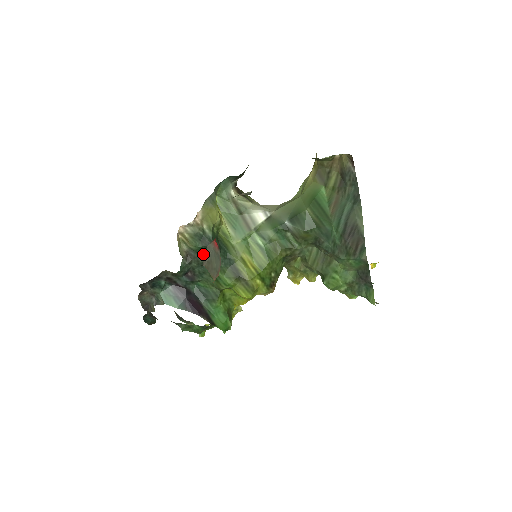
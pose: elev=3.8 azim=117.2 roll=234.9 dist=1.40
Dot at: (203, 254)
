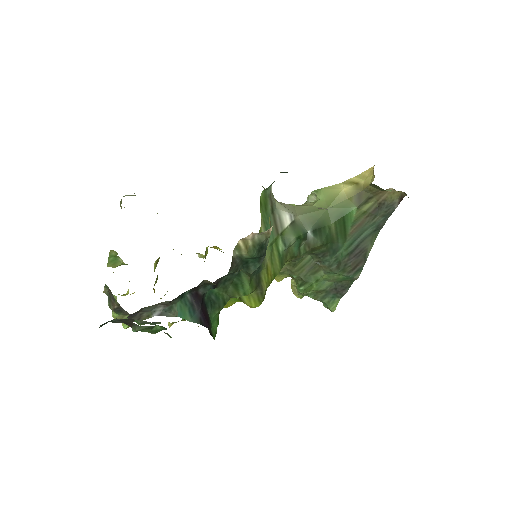
Dot at: (247, 263)
